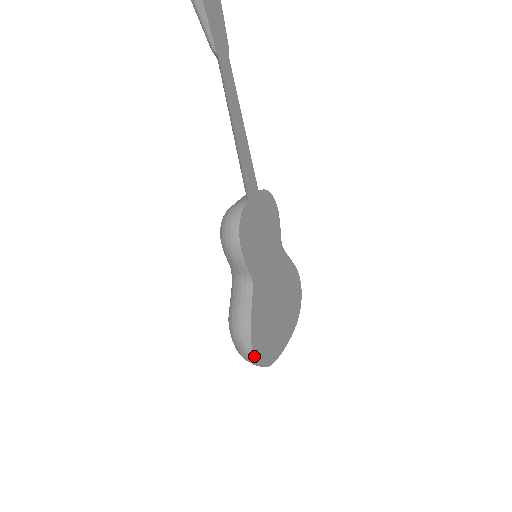
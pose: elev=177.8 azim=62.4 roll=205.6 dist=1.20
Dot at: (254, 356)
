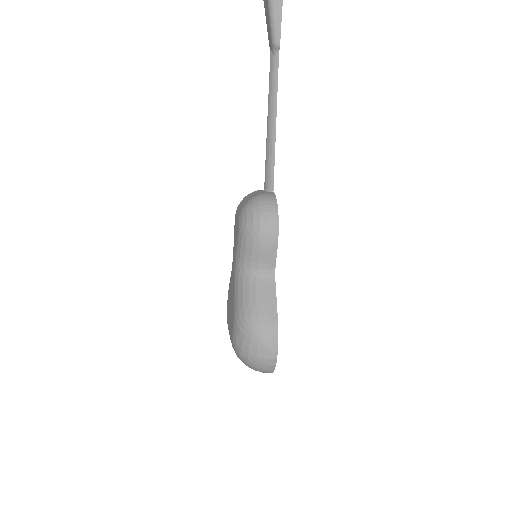
Dot at: (277, 353)
